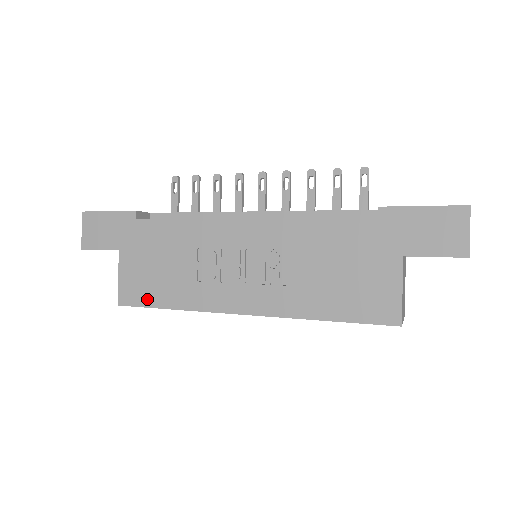
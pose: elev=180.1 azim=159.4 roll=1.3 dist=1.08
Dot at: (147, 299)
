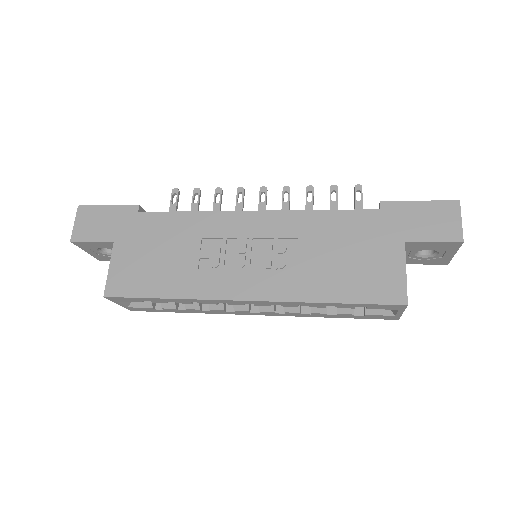
Dot at: (139, 289)
